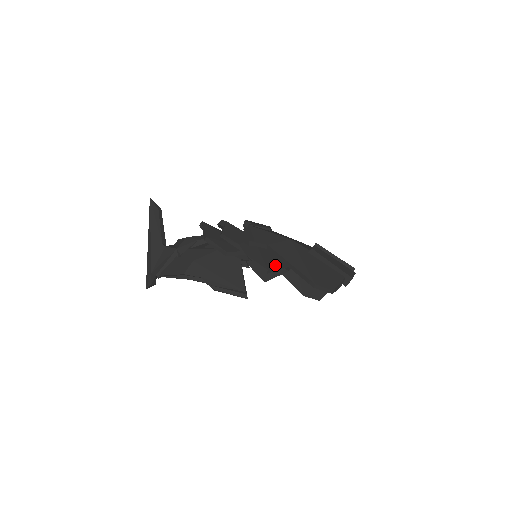
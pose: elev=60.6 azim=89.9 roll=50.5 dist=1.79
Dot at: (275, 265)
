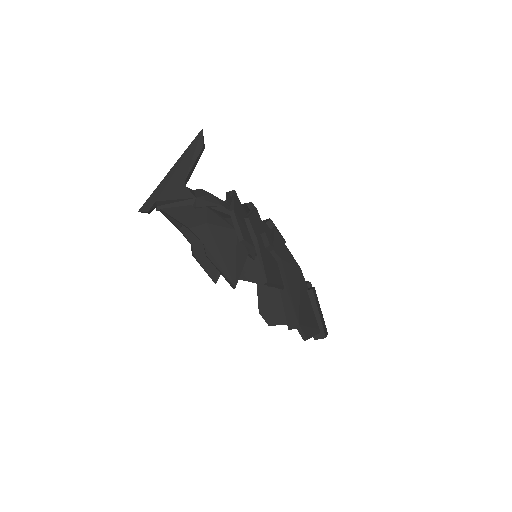
Dot at: (274, 281)
